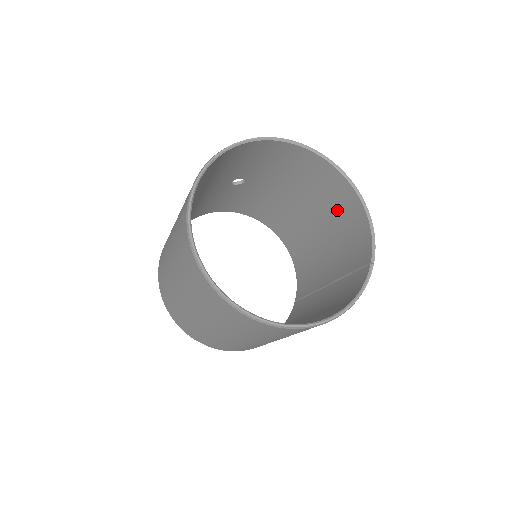
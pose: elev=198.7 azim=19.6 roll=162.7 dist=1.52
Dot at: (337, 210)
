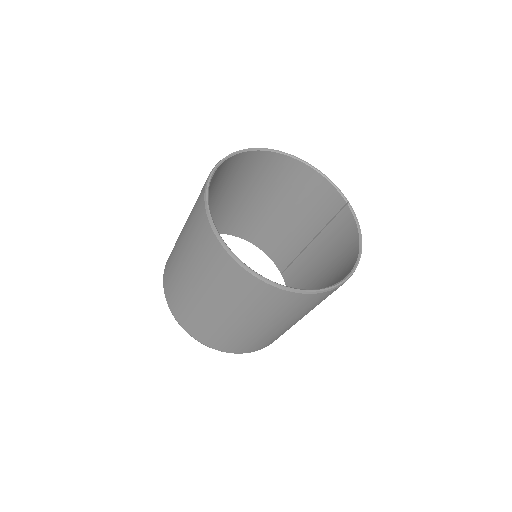
Dot at: (287, 184)
